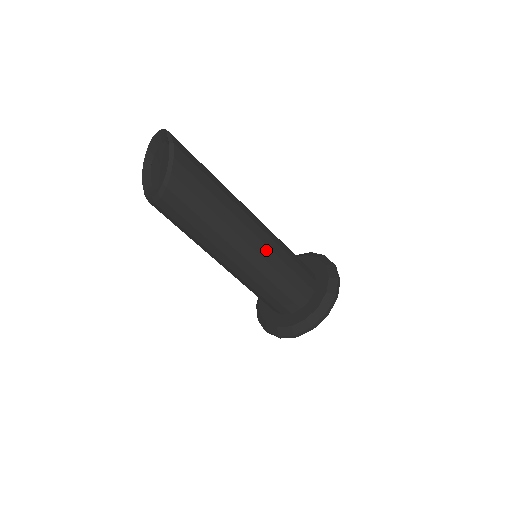
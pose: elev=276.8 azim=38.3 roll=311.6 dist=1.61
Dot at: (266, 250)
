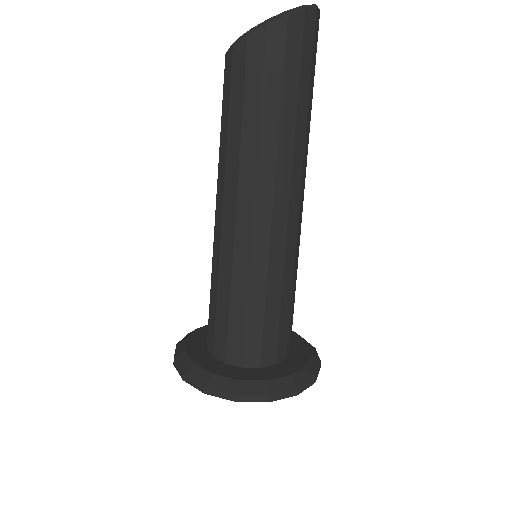
Dot at: (264, 243)
